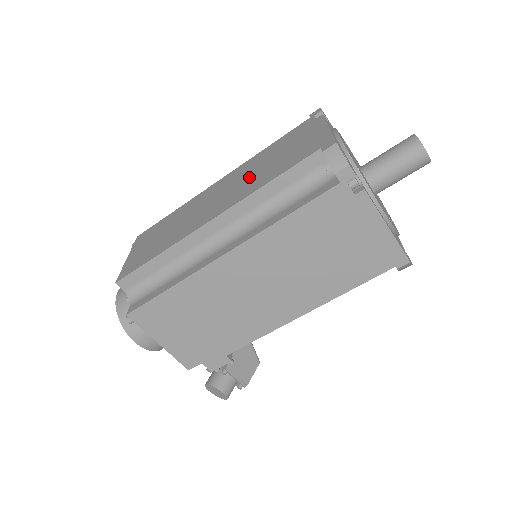
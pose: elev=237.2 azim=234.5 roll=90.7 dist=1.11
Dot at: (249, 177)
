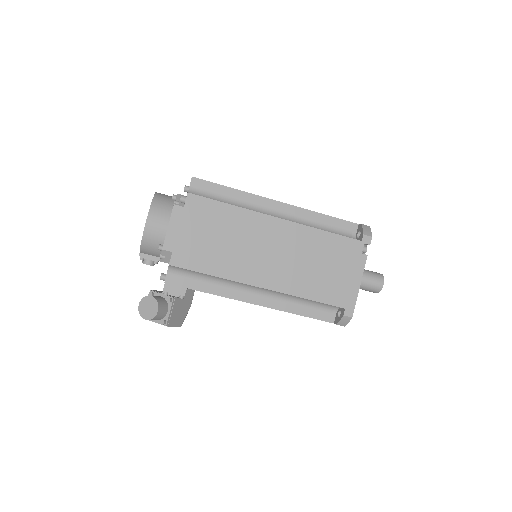
Dot at: occluded
